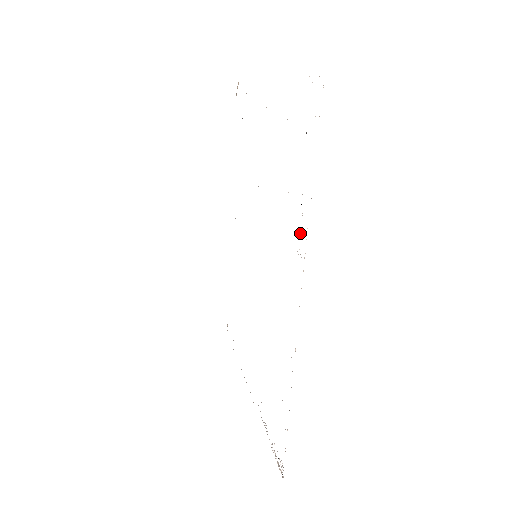
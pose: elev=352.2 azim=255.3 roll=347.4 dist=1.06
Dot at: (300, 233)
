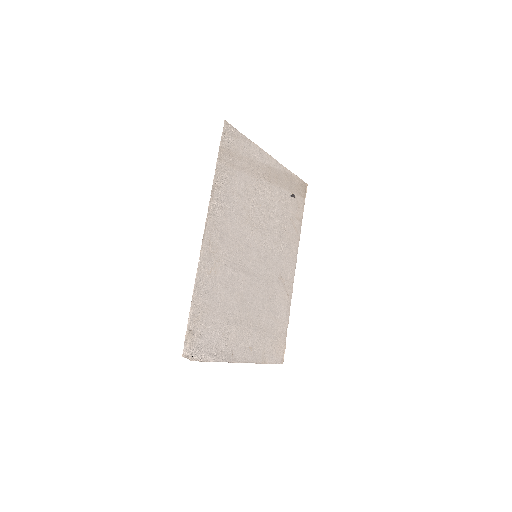
Dot at: (217, 195)
